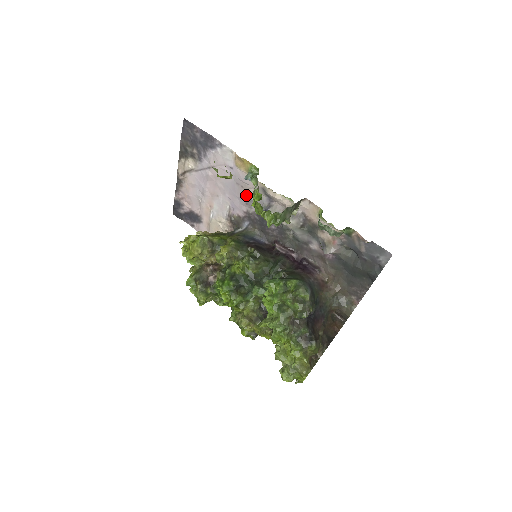
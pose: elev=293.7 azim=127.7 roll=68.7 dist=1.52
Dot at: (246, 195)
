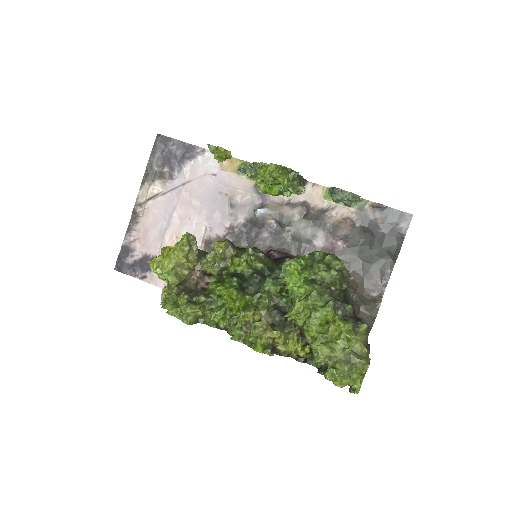
Dot at: (233, 201)
